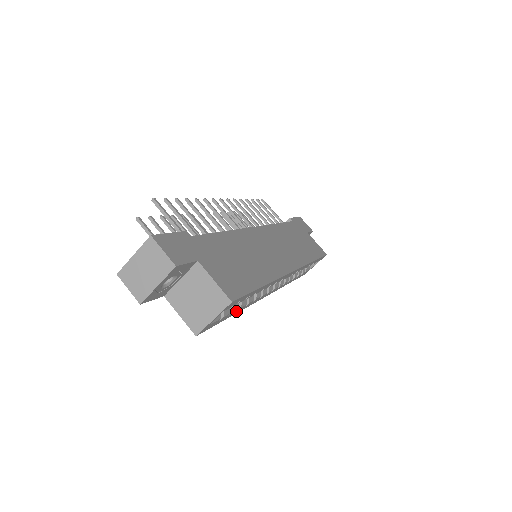
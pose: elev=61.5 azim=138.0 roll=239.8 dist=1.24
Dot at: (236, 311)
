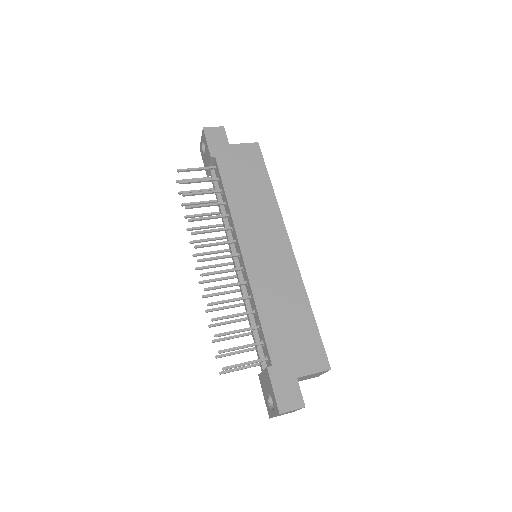
Dot at: occluded
